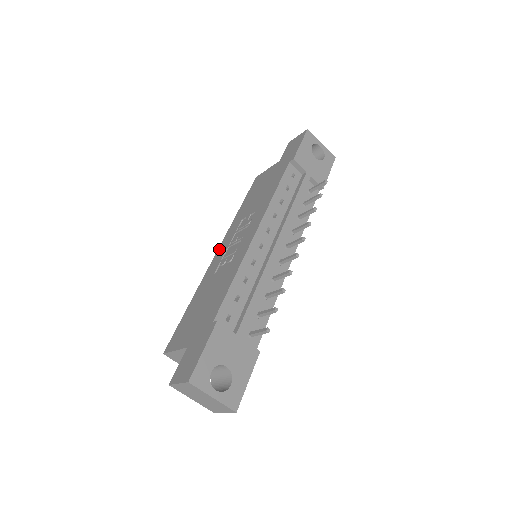
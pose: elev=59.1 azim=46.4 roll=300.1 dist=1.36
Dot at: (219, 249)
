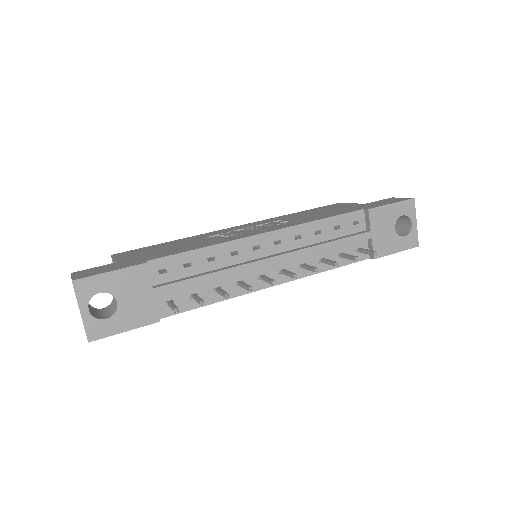
Dot at: (240, 225)
